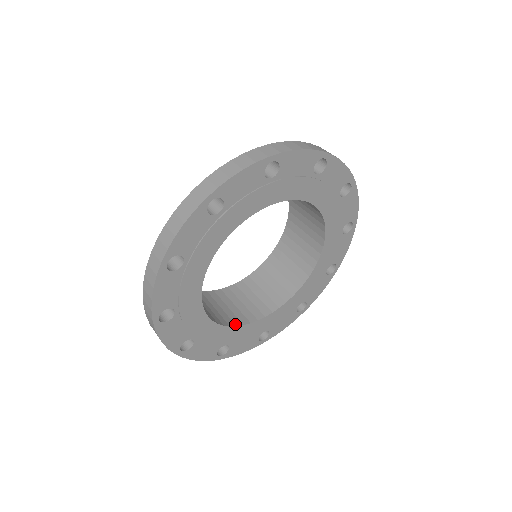
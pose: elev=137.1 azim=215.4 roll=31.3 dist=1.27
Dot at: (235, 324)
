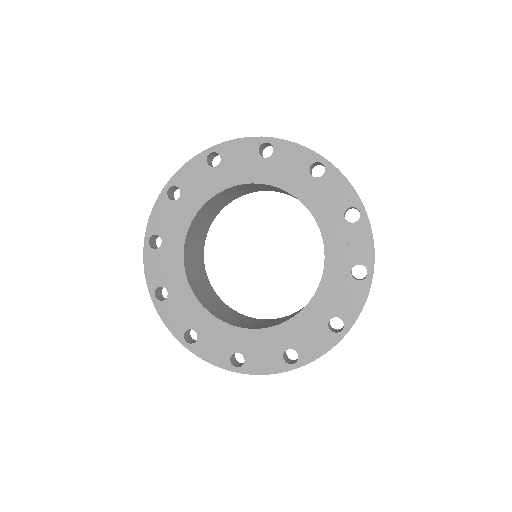
Dot at: (242, 327)
